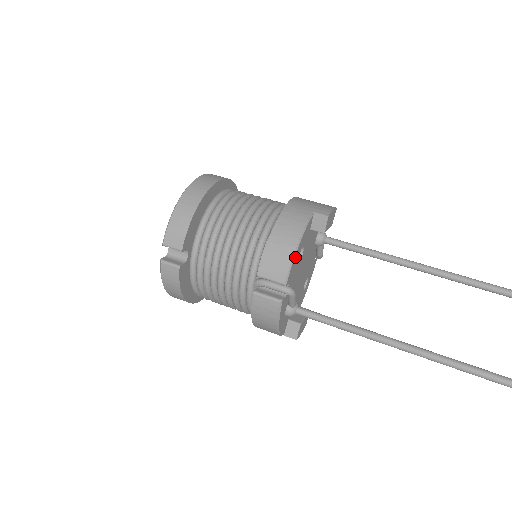
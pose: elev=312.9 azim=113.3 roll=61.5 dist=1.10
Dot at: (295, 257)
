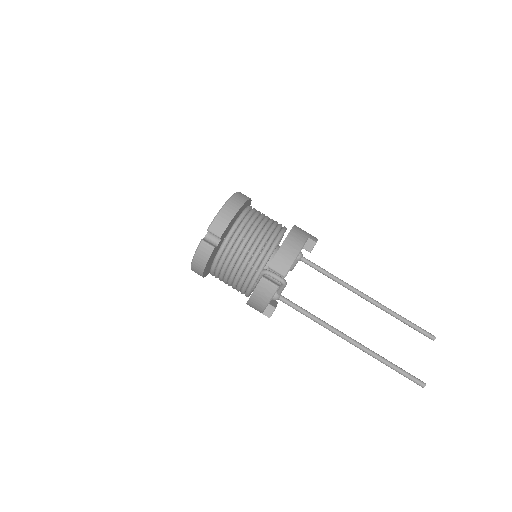
Dot at: (294, 261)
